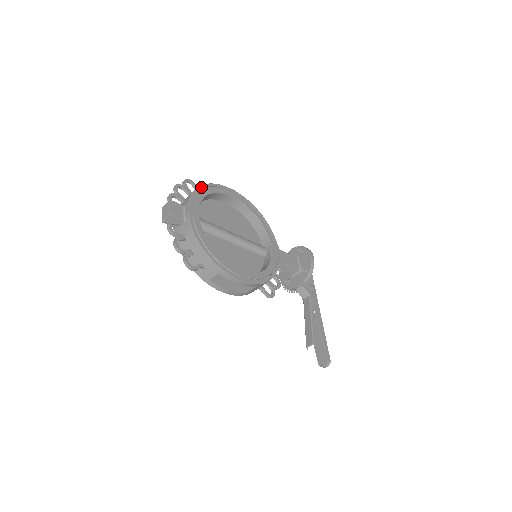
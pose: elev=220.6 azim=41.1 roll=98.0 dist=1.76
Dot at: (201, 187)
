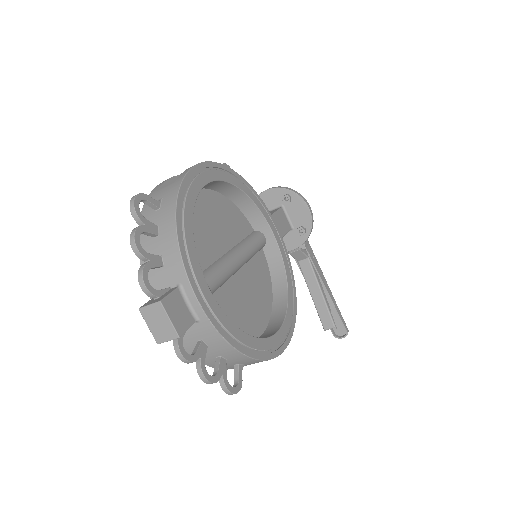
Dot at: (178, 216)
